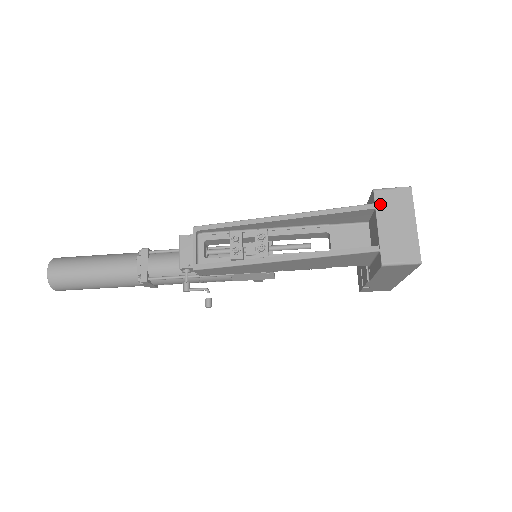
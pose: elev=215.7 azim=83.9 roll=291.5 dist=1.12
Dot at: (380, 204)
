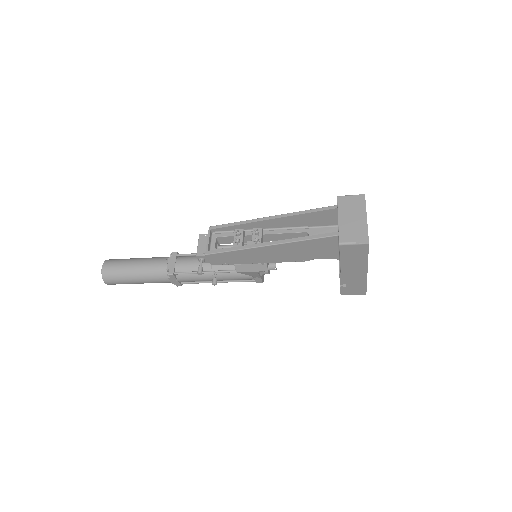
Dot at: (341, 205)
